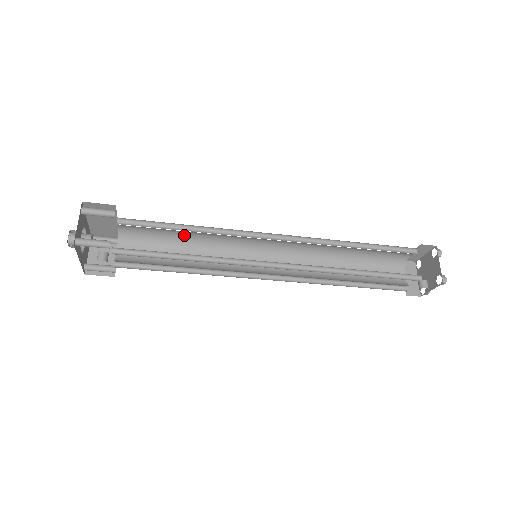
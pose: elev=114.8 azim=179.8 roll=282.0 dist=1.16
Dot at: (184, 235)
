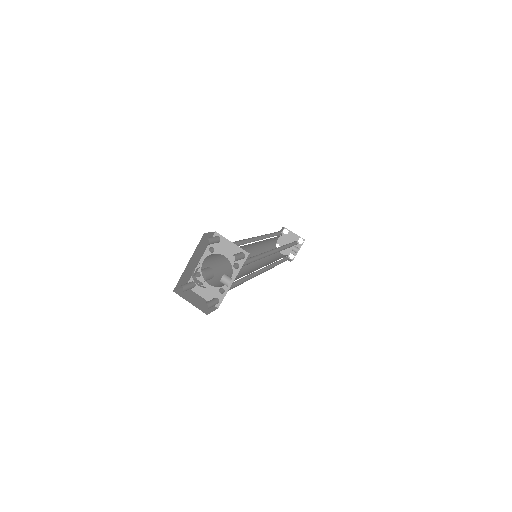
Dot at: (224, 257)
